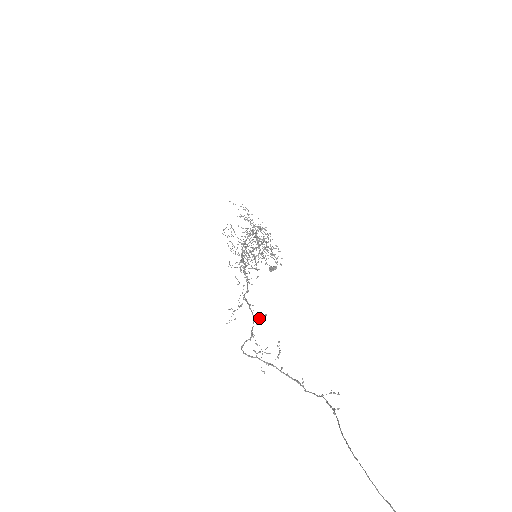
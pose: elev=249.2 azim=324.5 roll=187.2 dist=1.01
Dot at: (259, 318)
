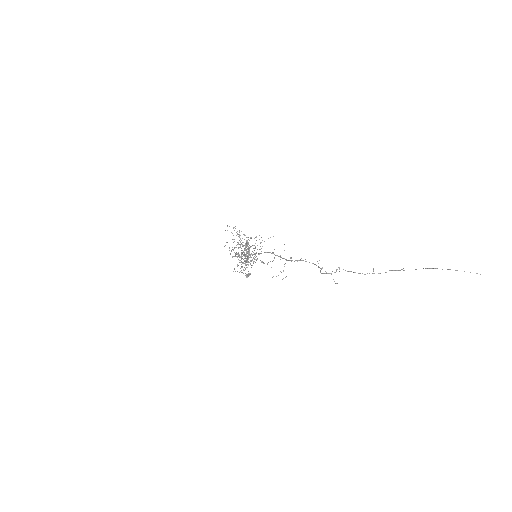
Dot at: occluded
